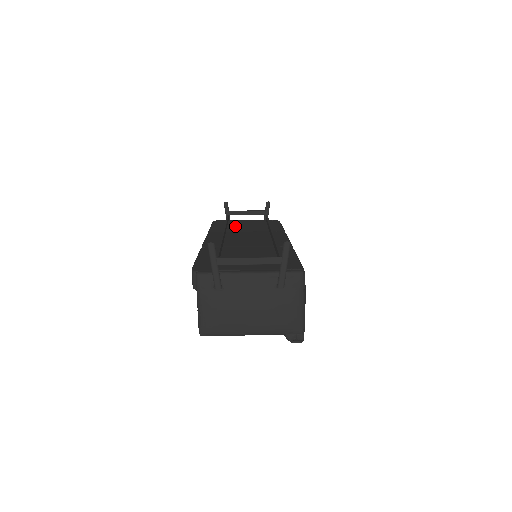
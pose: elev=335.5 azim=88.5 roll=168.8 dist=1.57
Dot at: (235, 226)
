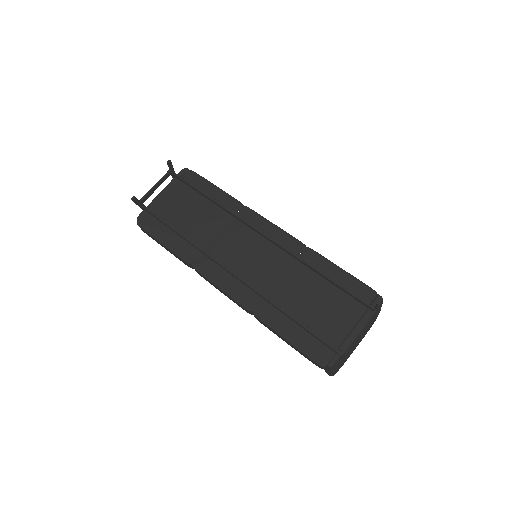
Dot at: (185, 227)
